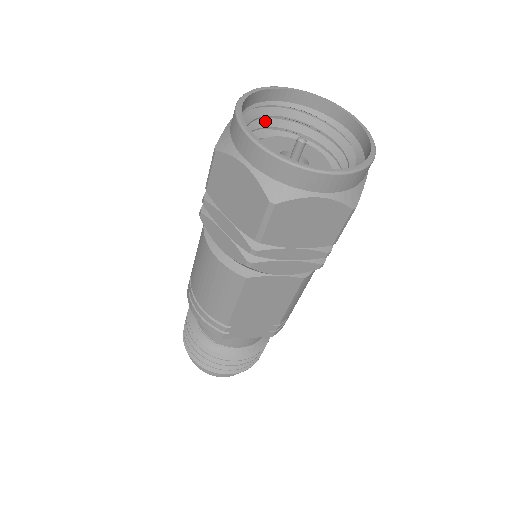
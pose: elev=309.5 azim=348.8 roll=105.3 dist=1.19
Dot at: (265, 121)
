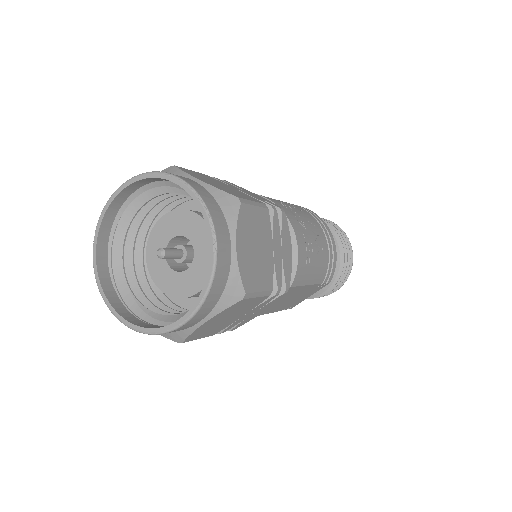
Dot at: (137, 216)
